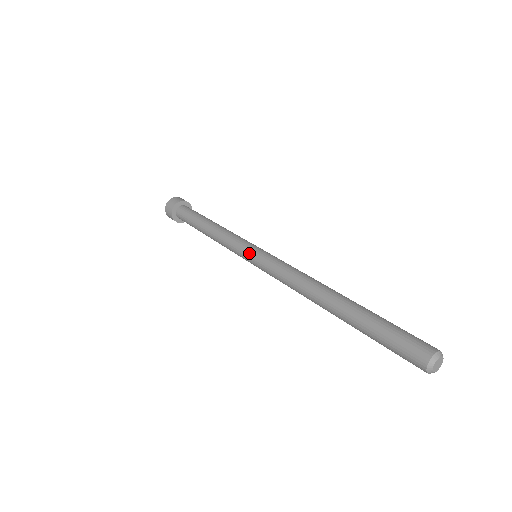
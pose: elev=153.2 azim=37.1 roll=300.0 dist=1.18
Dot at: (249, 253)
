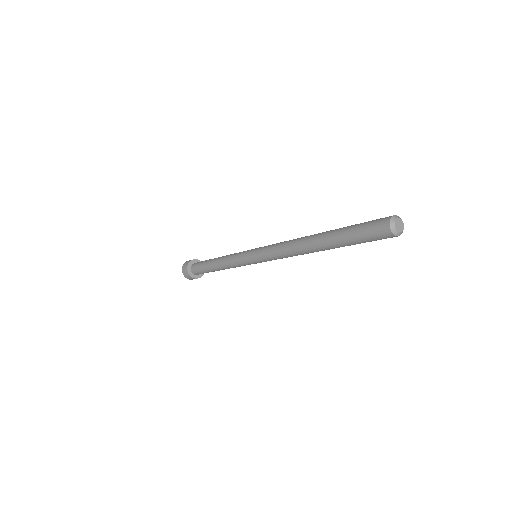
Dot at: (252, 249)
